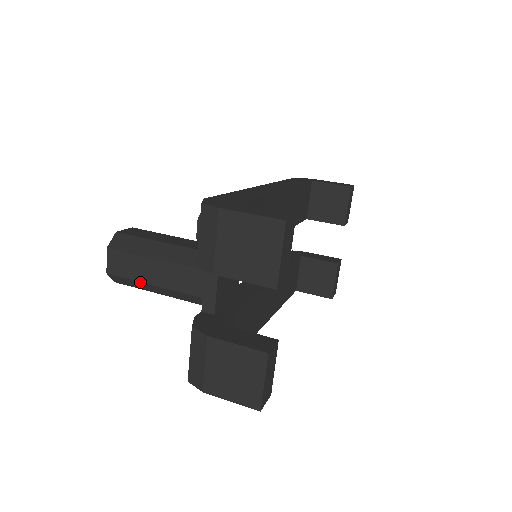
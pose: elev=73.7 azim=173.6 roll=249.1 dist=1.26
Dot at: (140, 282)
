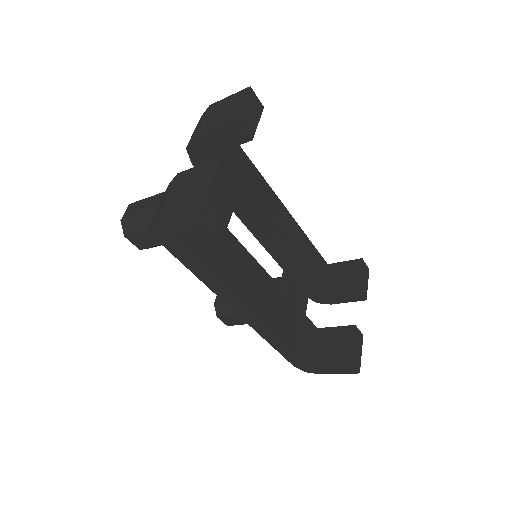
Dot at: (143, 214)
